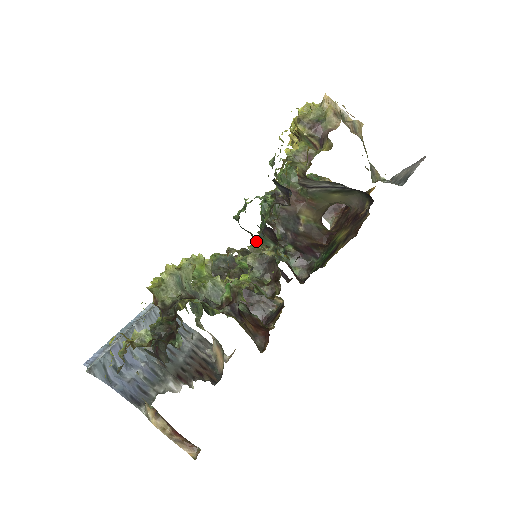
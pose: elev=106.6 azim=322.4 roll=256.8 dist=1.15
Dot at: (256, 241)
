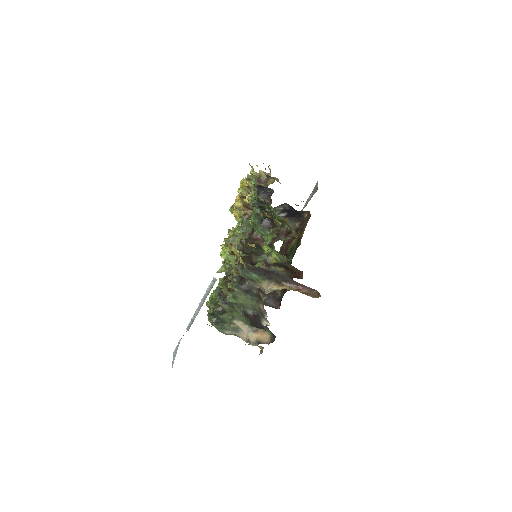
Dot at: occluded
